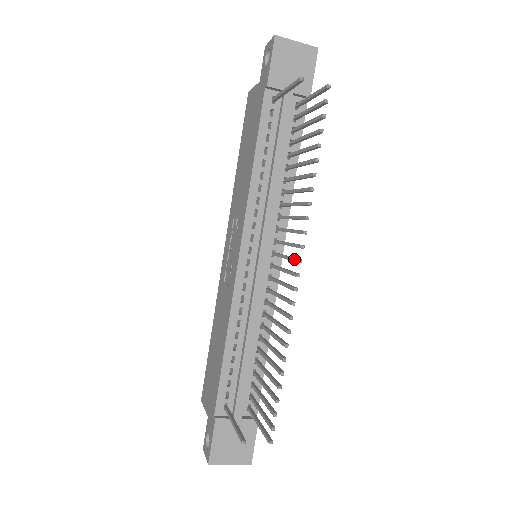
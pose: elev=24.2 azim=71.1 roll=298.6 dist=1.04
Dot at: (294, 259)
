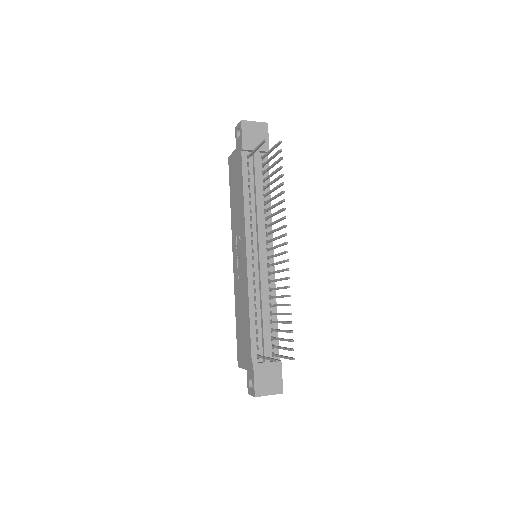
Dot at: (282, 244)
